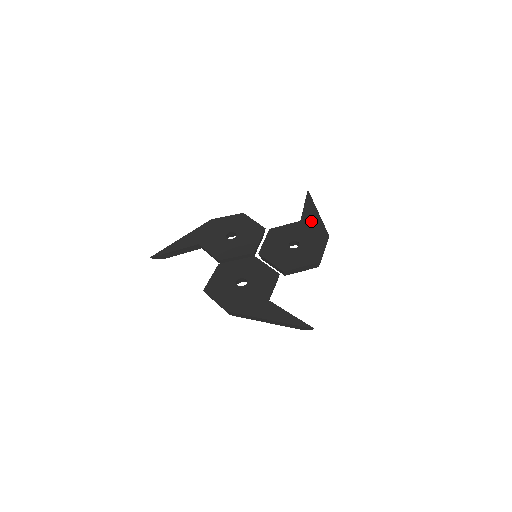
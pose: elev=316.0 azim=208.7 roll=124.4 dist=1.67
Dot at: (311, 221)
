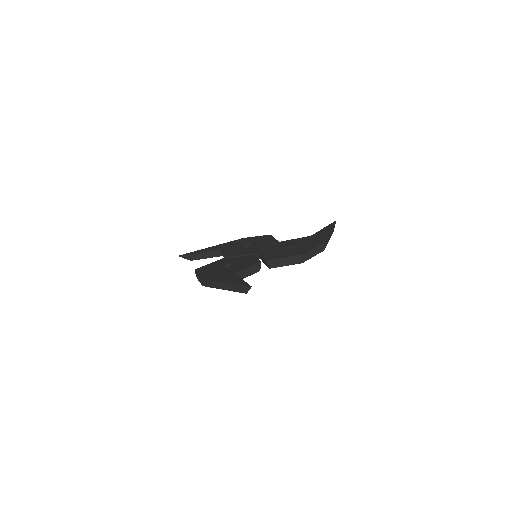
Dot at: (319, 235)
